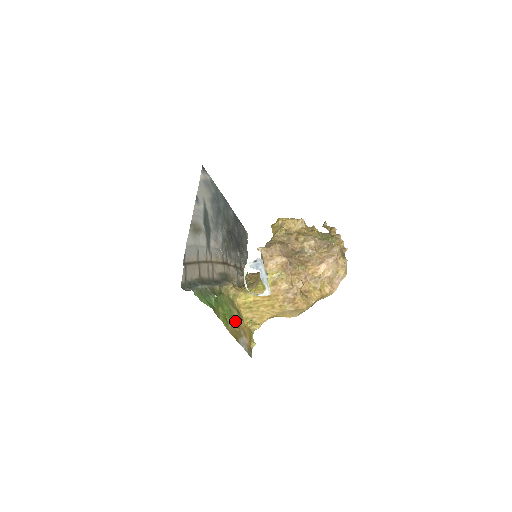
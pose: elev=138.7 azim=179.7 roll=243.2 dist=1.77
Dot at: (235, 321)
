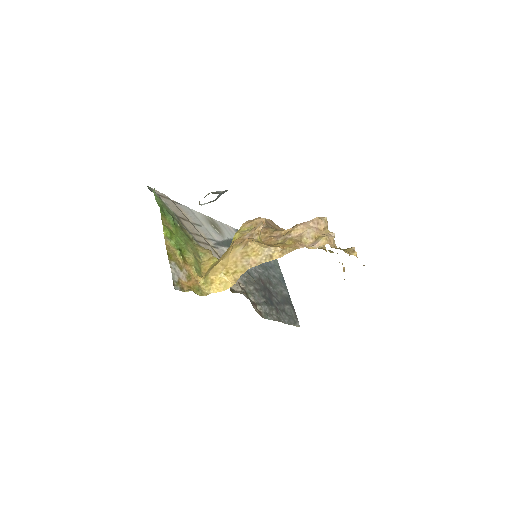
Dot at: (184, 257)
